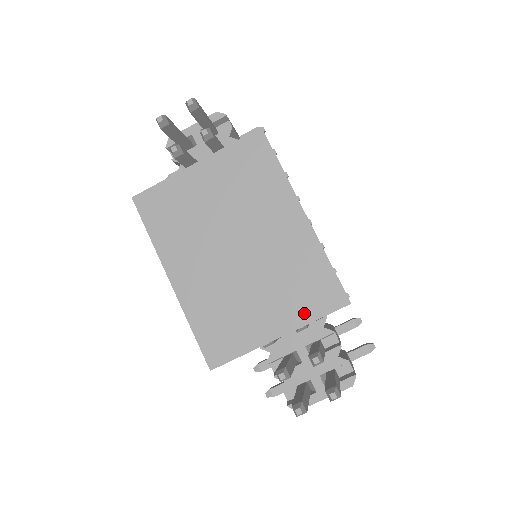
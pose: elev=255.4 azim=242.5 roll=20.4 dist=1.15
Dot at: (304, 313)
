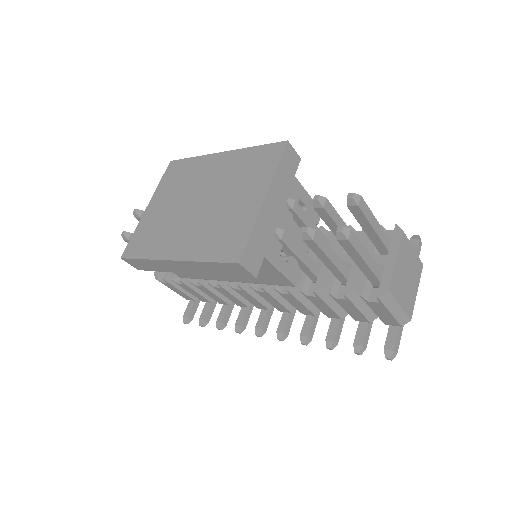
Dot at: (266, 174)
